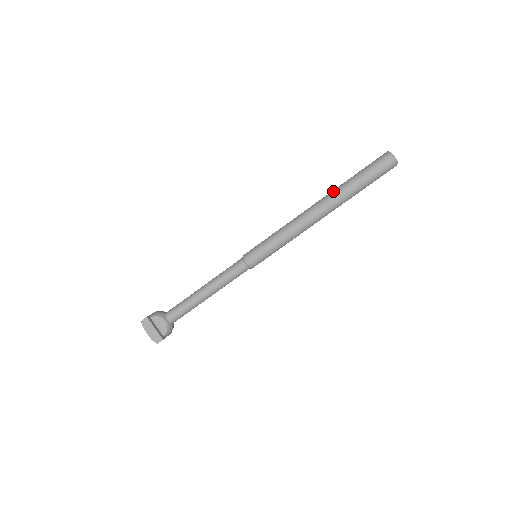
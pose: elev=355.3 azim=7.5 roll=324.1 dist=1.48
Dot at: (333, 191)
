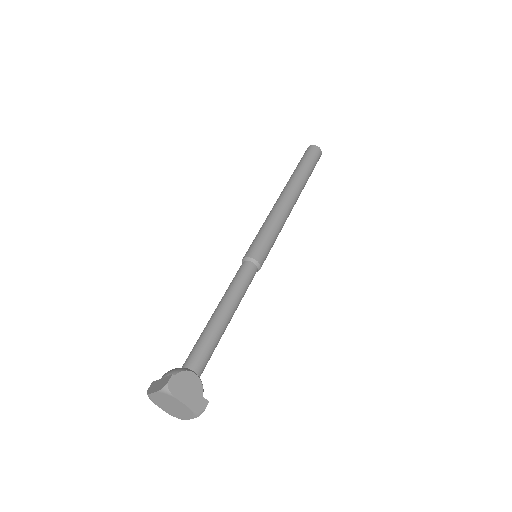
Dot at: (292, 179)
